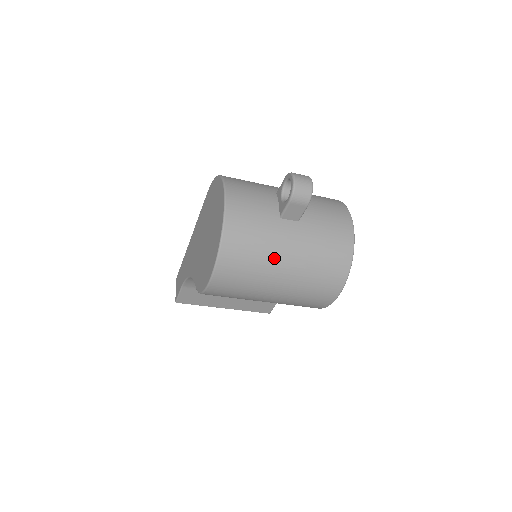
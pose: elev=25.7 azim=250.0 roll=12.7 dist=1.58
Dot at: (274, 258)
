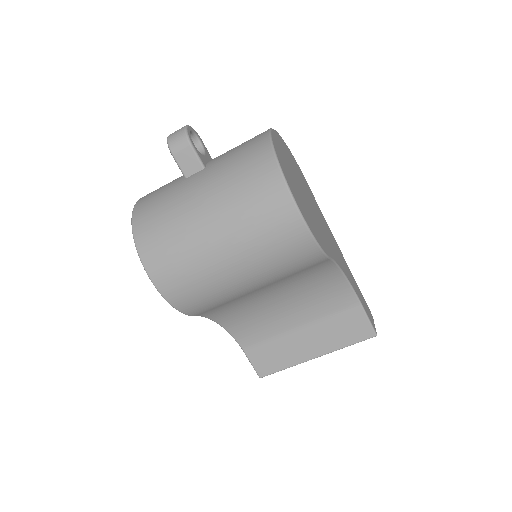
Dot at: (187, 212)
